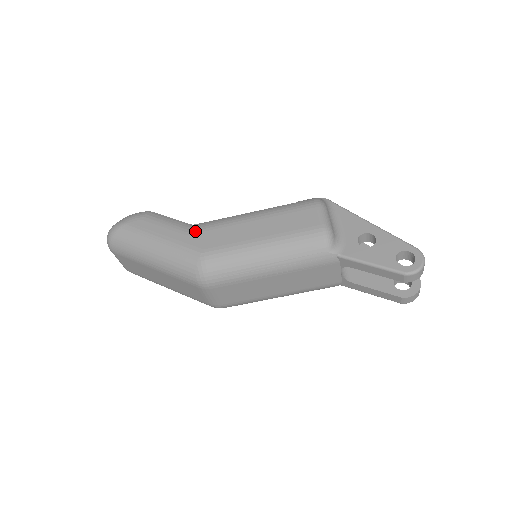
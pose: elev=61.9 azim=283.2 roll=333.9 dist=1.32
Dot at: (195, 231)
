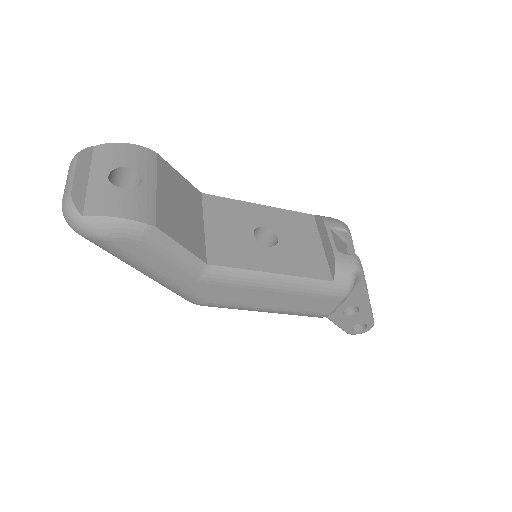
Dot at: (207, 282)
